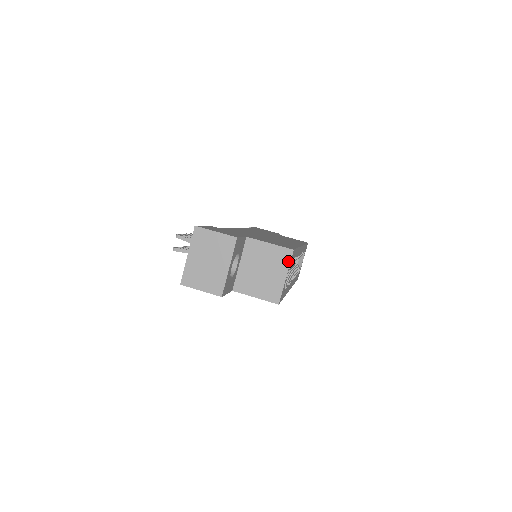
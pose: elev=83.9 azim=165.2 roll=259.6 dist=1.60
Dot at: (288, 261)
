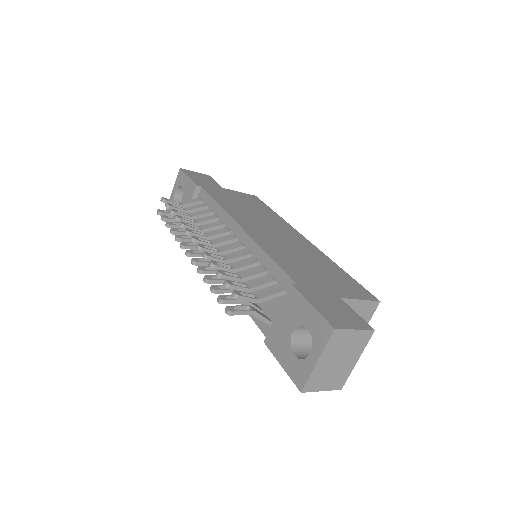
Dot at: (372, 313)
